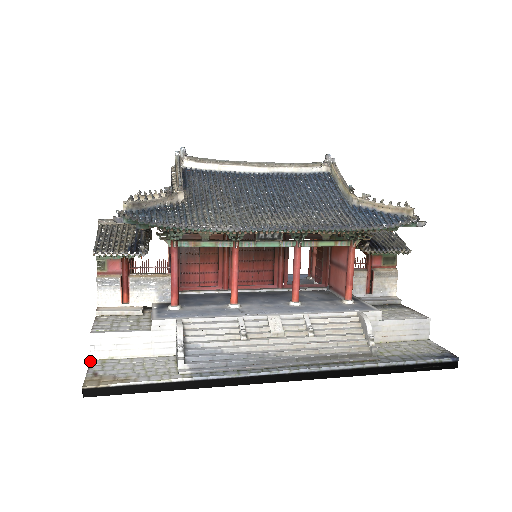
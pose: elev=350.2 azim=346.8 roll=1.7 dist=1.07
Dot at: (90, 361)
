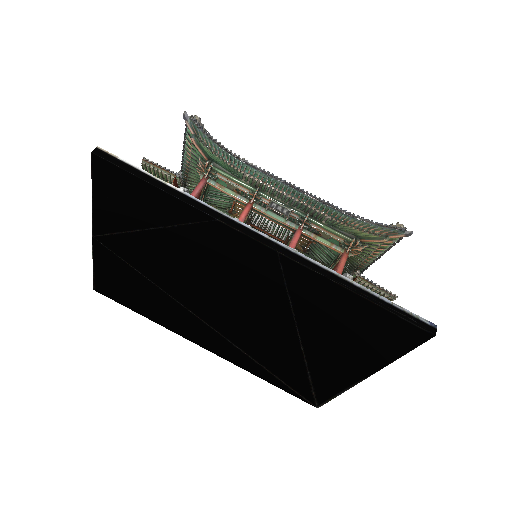
Dot at: occluded
